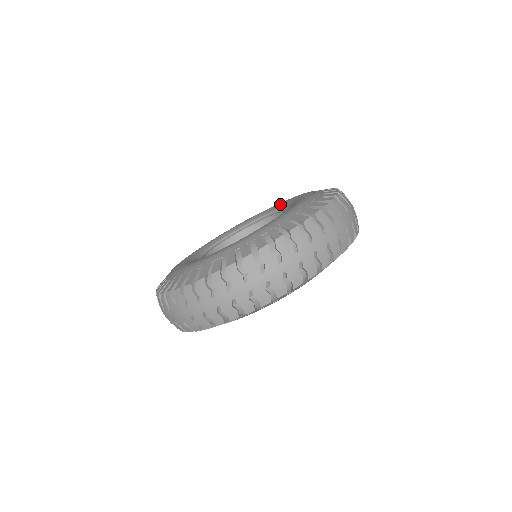
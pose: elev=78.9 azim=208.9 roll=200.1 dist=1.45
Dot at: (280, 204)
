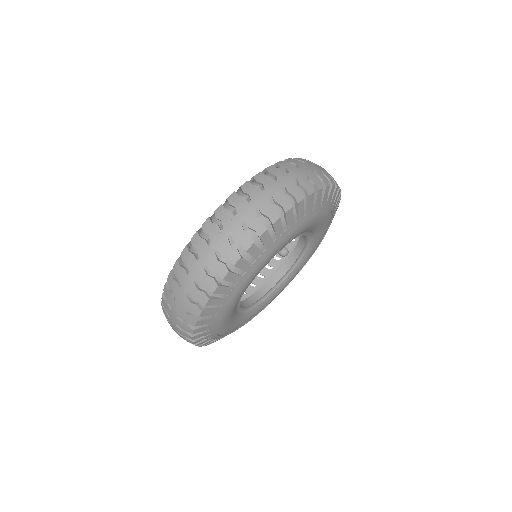
Dot at: occluded
